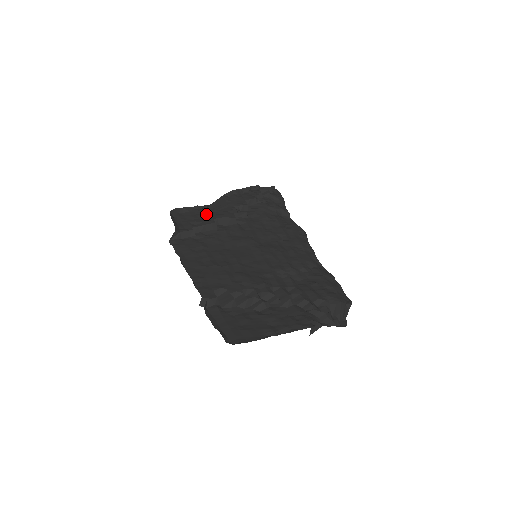
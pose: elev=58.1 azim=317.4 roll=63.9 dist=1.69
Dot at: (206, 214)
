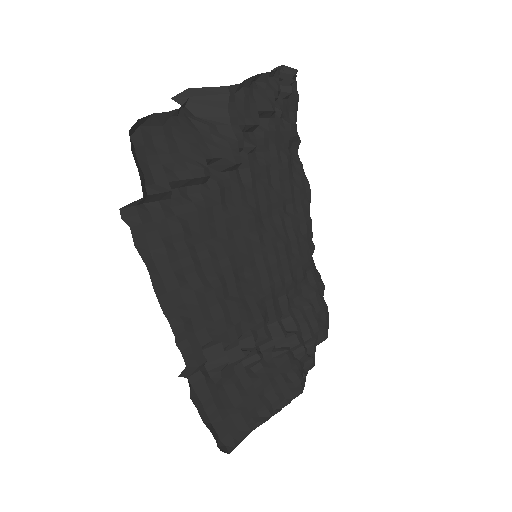
Dot at: (193, 139)
